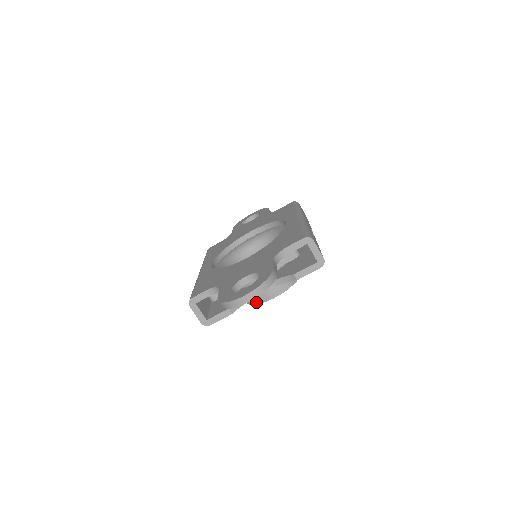
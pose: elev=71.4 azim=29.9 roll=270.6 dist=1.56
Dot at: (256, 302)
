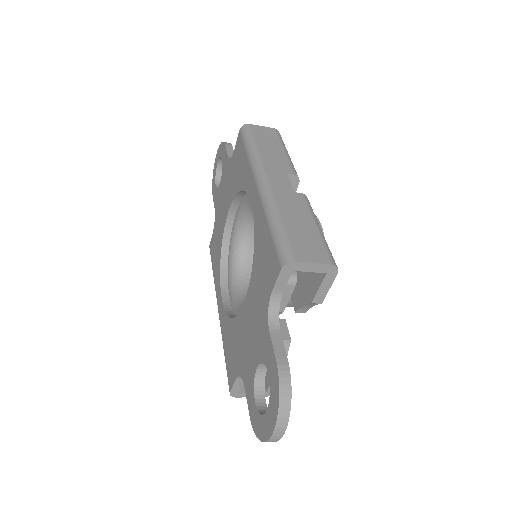
Dot at: occluded
